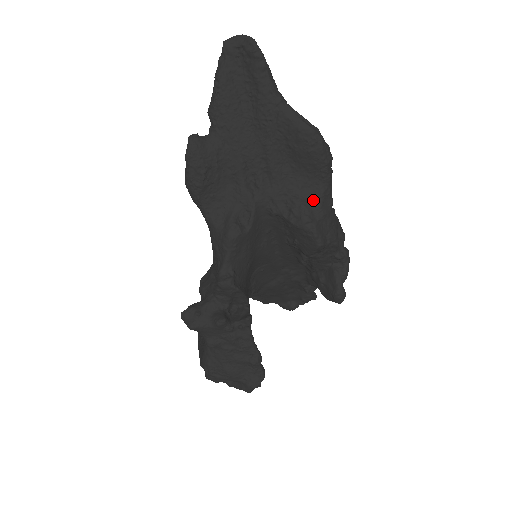
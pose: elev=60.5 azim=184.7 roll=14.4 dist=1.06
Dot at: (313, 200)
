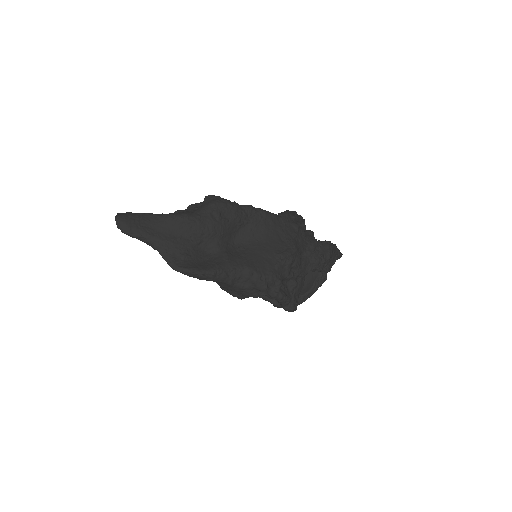
Dot at: occluded
